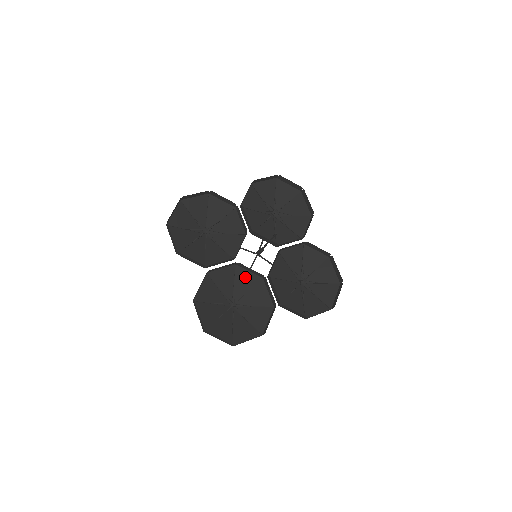
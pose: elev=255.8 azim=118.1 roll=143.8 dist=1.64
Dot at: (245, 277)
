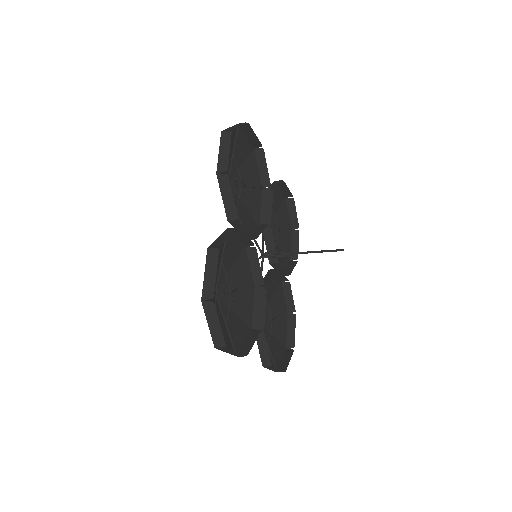
Dot at: (244, 270)
